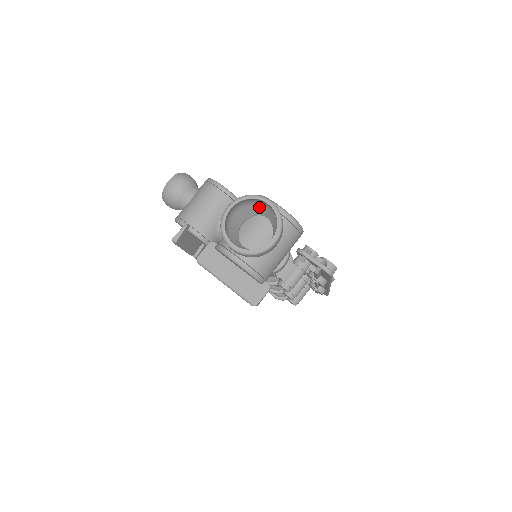
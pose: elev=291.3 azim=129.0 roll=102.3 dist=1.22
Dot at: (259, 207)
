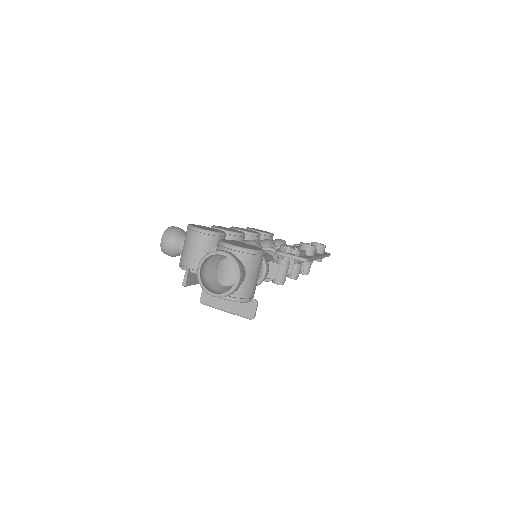
Dot at: (220, 255)
